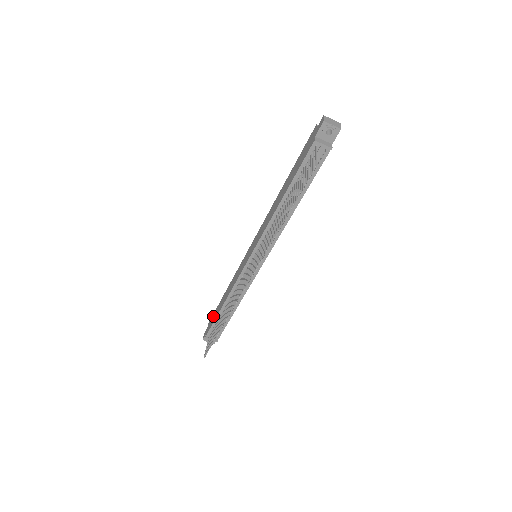
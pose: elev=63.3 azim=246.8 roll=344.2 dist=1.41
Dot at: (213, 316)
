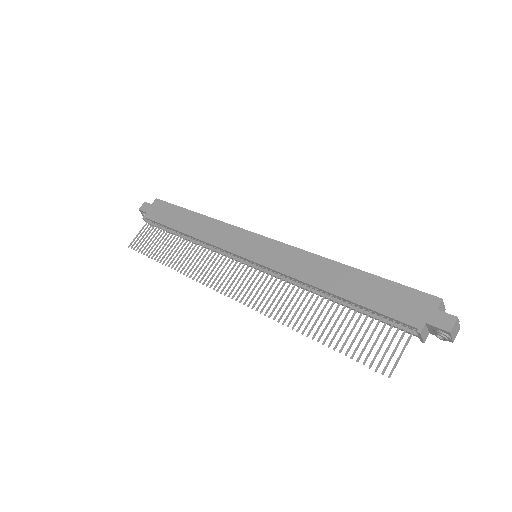
Dot at: (166, 209)
